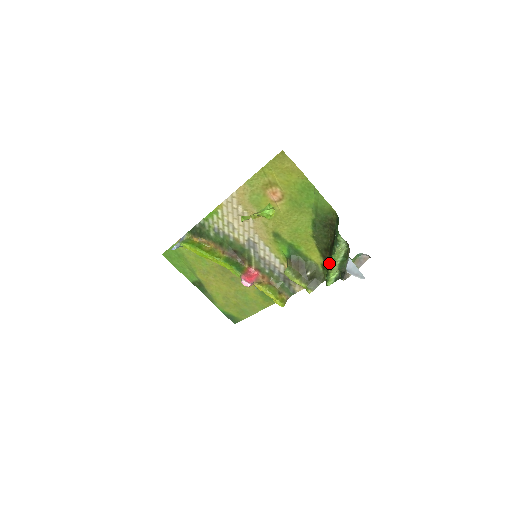
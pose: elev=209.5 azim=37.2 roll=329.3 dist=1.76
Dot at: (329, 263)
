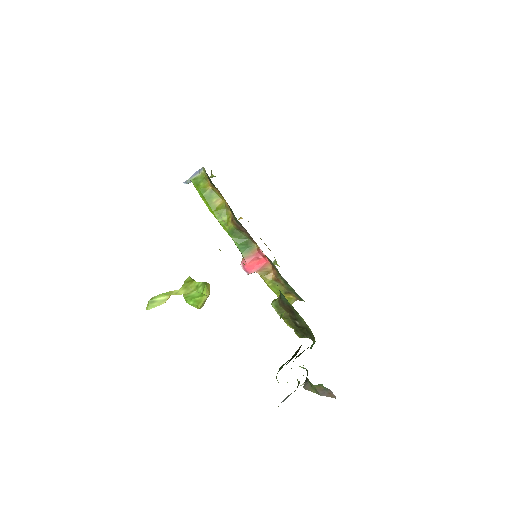
Dot at: occluded
